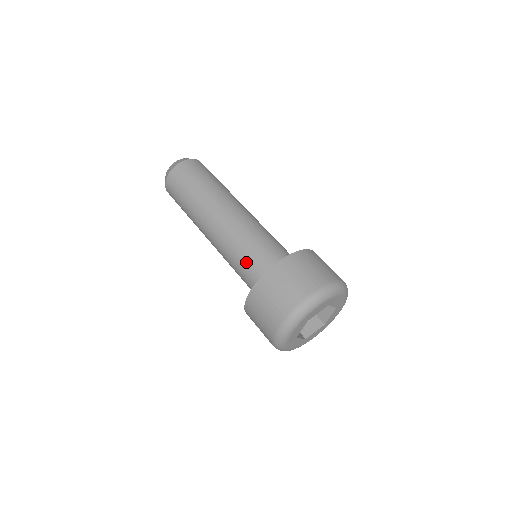
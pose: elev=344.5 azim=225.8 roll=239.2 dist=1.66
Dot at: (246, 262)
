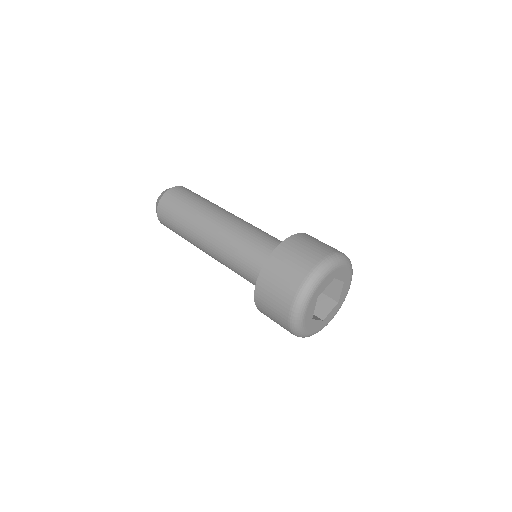
Dot at: (246, 261)
